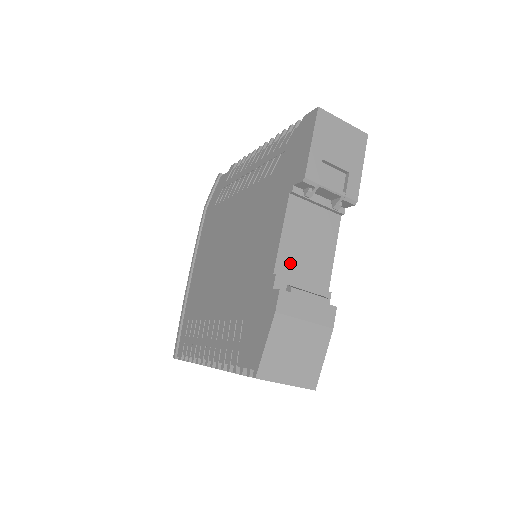
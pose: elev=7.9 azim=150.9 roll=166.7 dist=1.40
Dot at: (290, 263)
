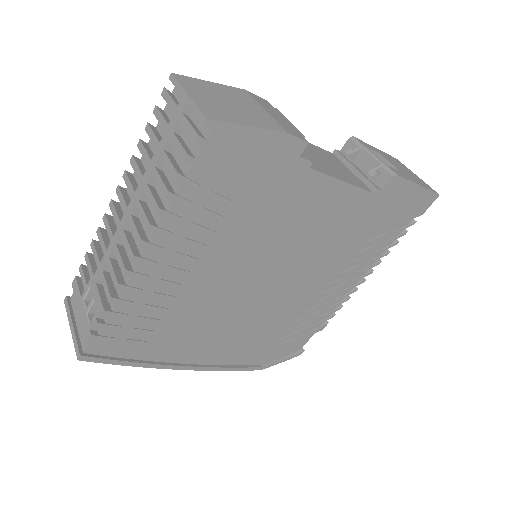
Dot at: occluded
